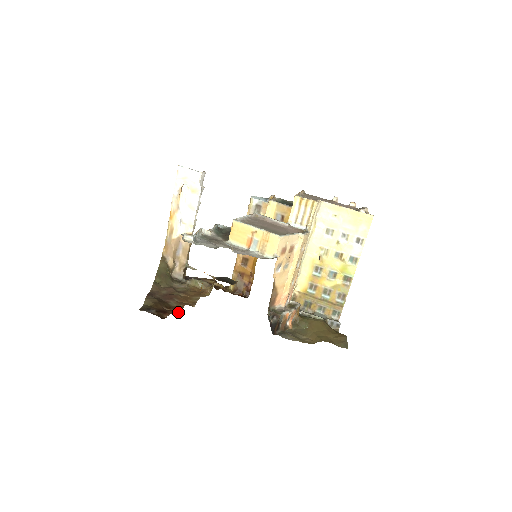
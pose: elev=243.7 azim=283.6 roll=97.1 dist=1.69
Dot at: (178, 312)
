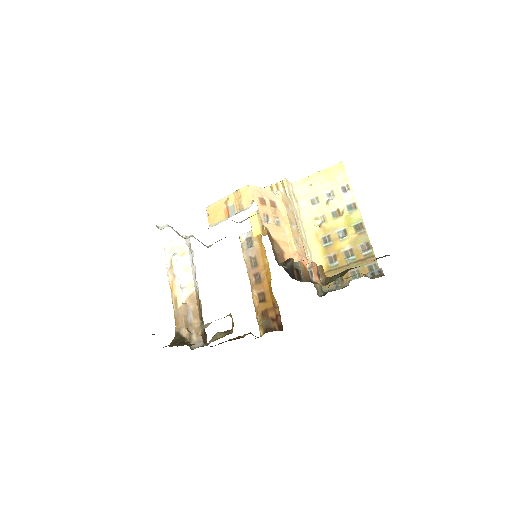
Dot at: occluded
